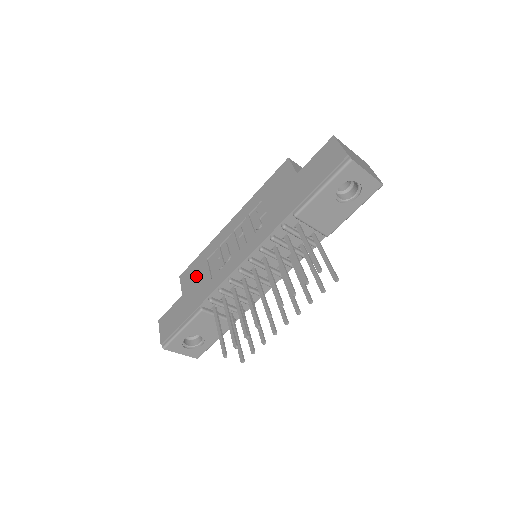
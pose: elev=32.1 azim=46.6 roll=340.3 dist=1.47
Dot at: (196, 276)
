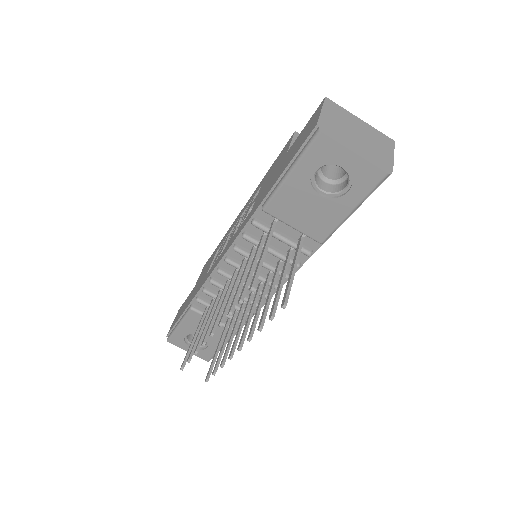
Dot at: (205, 269)
